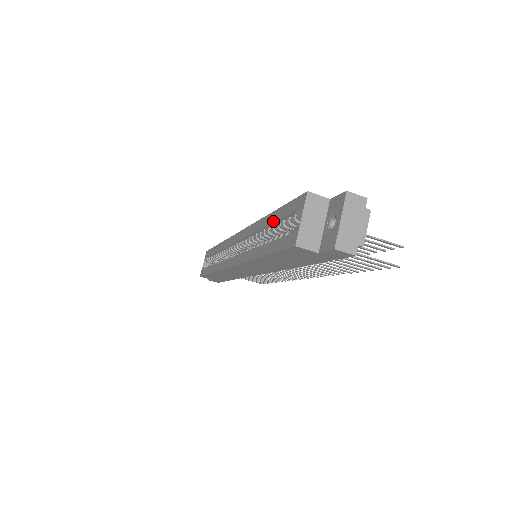
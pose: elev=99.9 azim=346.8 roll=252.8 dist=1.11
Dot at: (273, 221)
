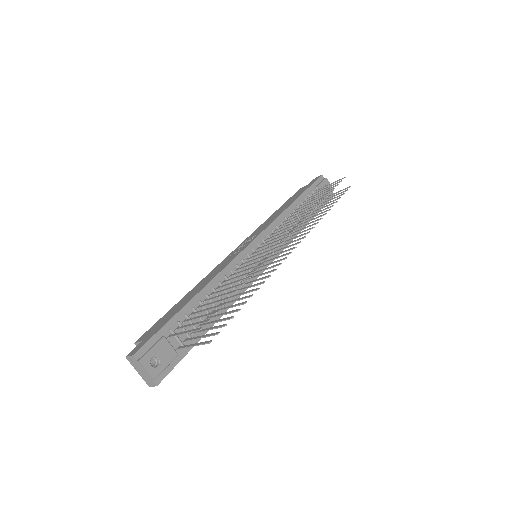
Dot at: occluded
